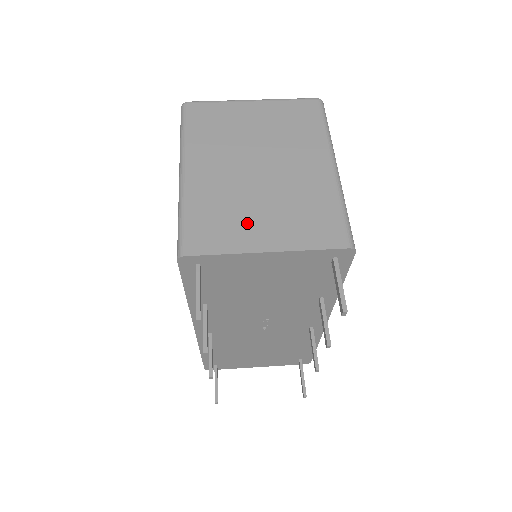
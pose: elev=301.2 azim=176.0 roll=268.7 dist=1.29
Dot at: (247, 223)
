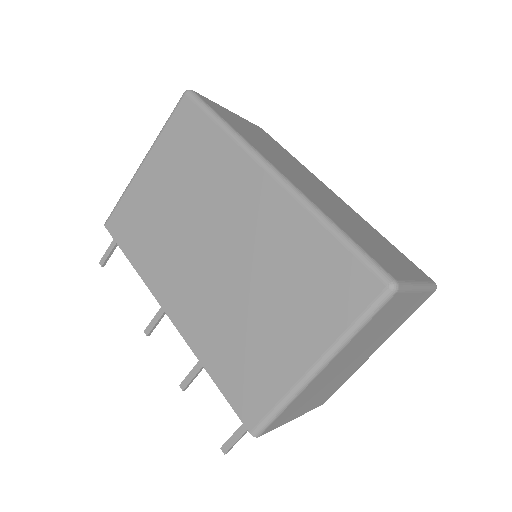
Dot at: (306, 404)
